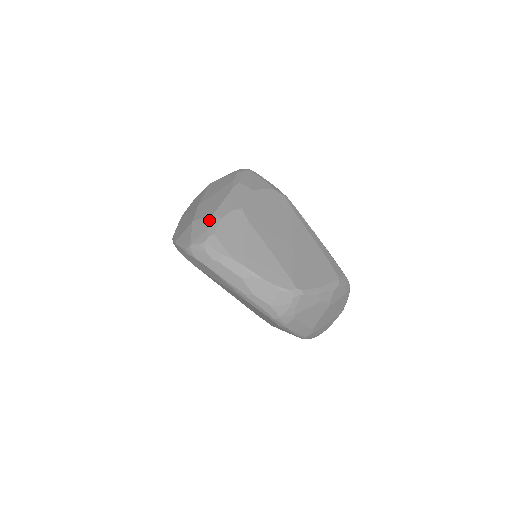
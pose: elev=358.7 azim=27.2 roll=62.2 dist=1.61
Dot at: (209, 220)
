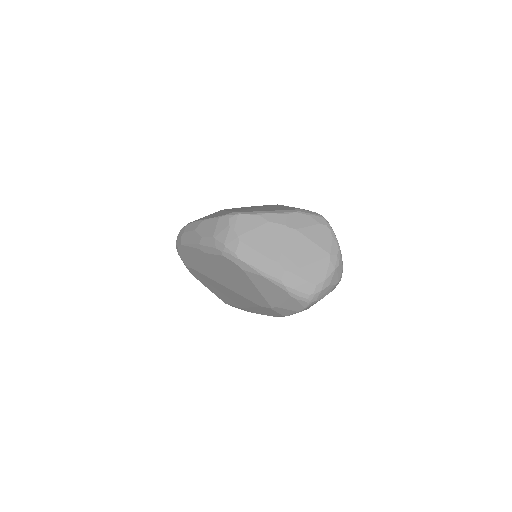
Dot at: occluded
